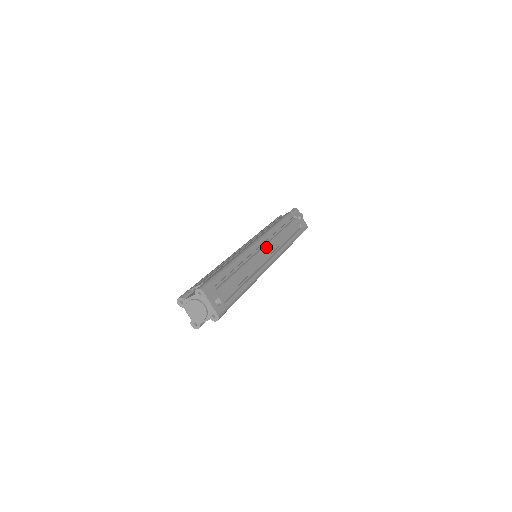
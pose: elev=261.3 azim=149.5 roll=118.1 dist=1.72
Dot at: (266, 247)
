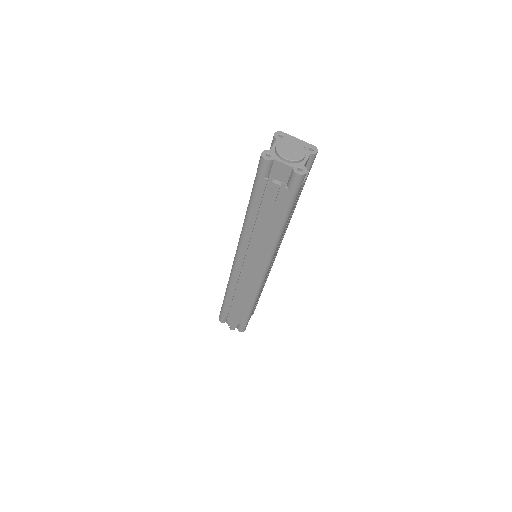
Dot at: occluded
